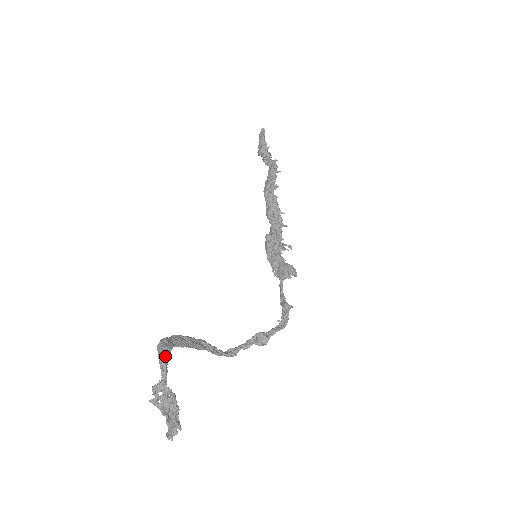
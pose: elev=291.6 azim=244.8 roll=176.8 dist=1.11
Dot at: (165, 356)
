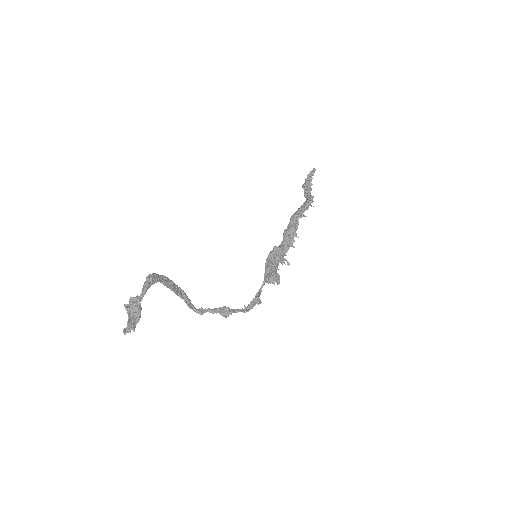
Dot at: (149, 283)
